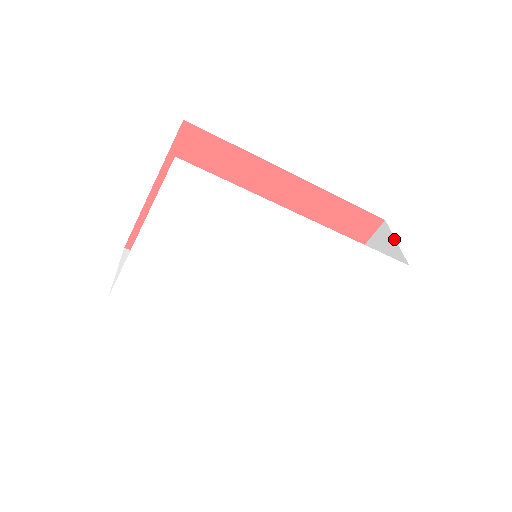
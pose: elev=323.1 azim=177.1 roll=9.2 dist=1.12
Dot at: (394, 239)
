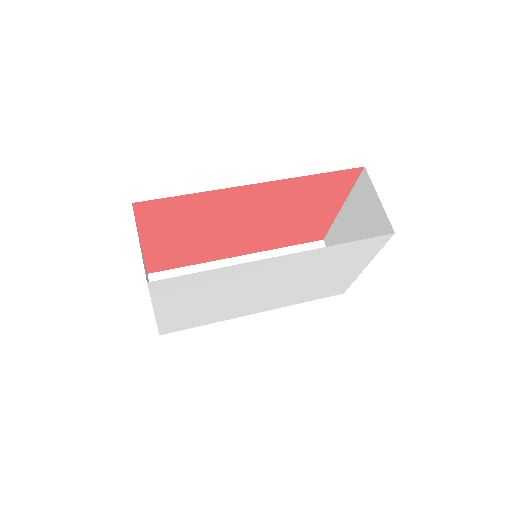
Dot at: (377, 195)
